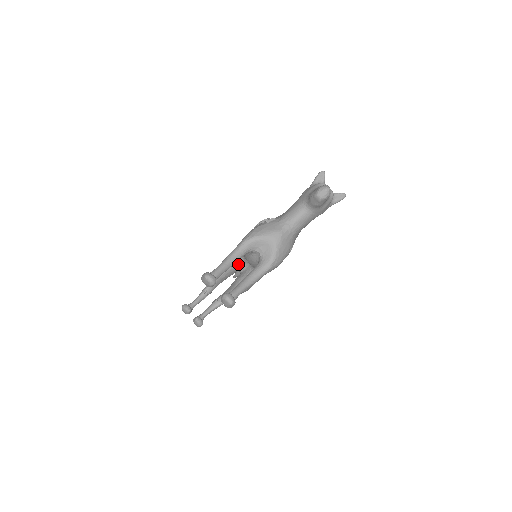
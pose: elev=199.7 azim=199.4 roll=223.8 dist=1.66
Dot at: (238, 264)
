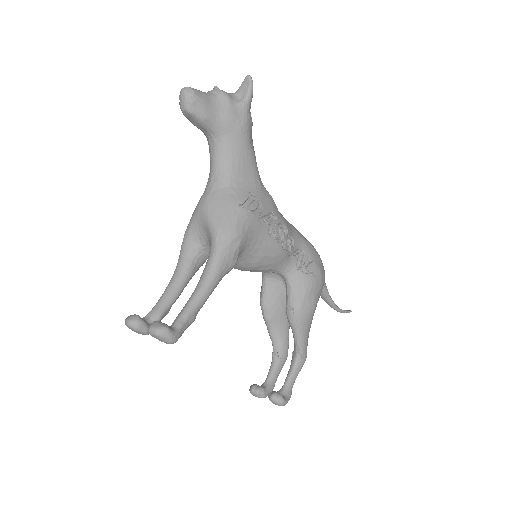
Dot at: (271, 286)
